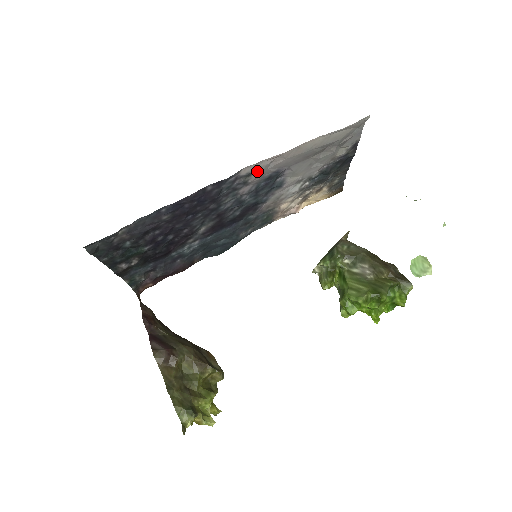
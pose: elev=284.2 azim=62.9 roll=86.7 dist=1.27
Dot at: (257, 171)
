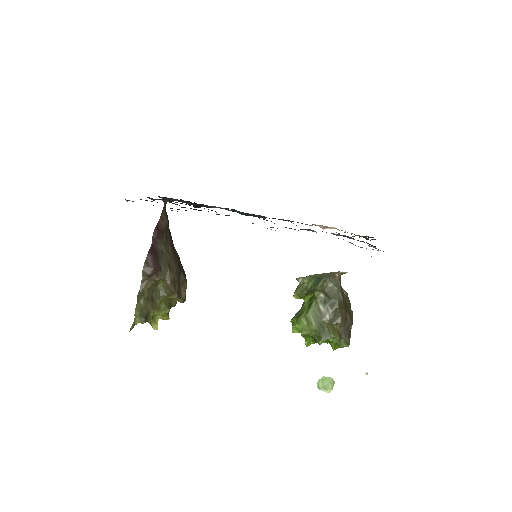
Dot at: occluded
